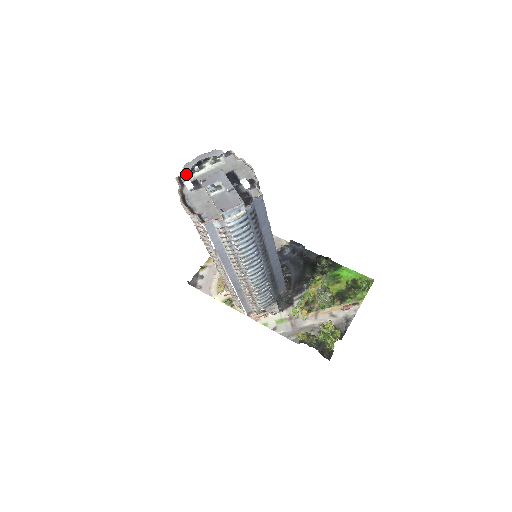
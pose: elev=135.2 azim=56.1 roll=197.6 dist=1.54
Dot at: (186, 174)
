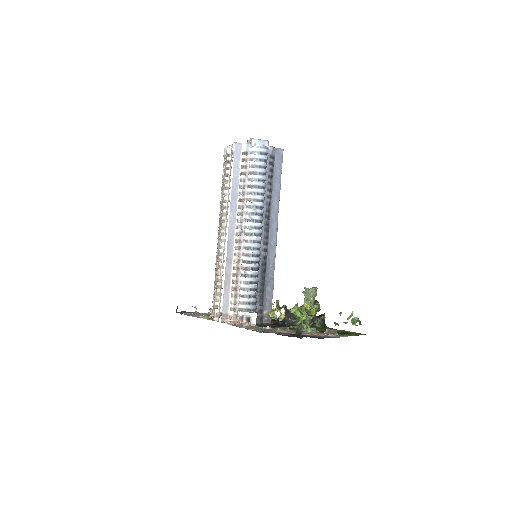
Dot at: occluded
